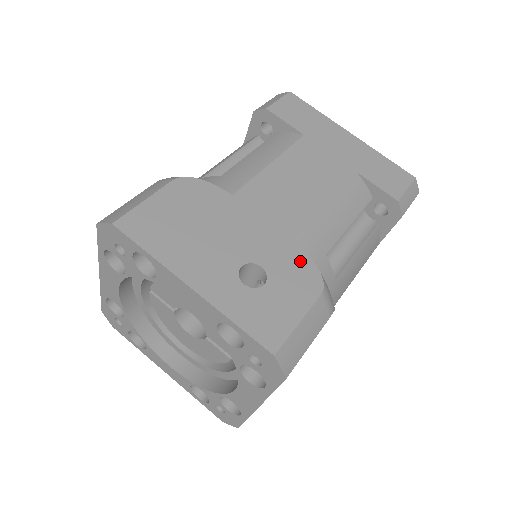
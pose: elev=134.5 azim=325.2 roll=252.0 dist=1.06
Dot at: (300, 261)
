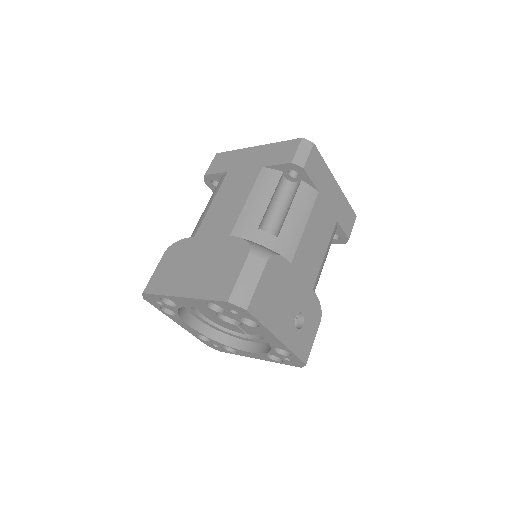
Dot at: (315, 303)
